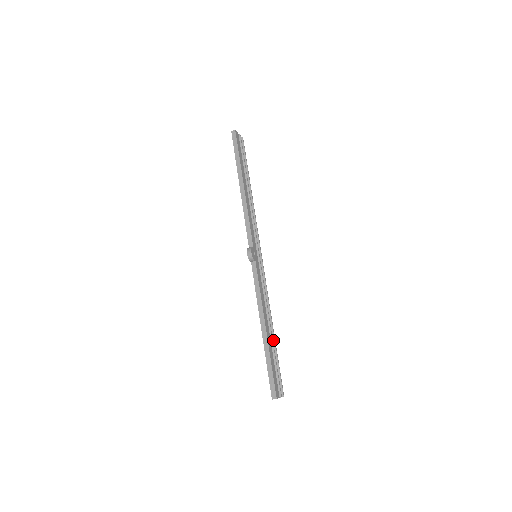
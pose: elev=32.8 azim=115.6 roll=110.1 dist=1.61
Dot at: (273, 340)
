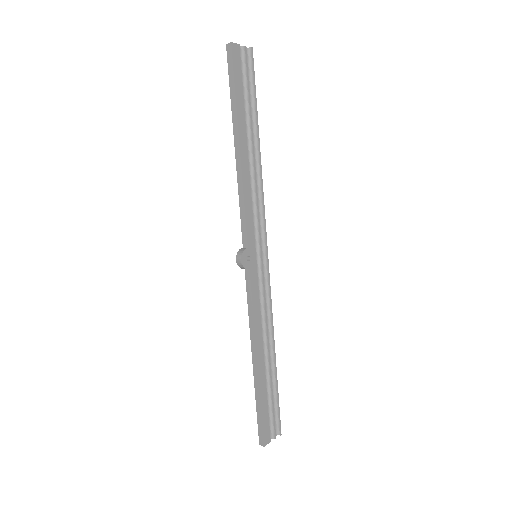
Dot at: (273, 368)
